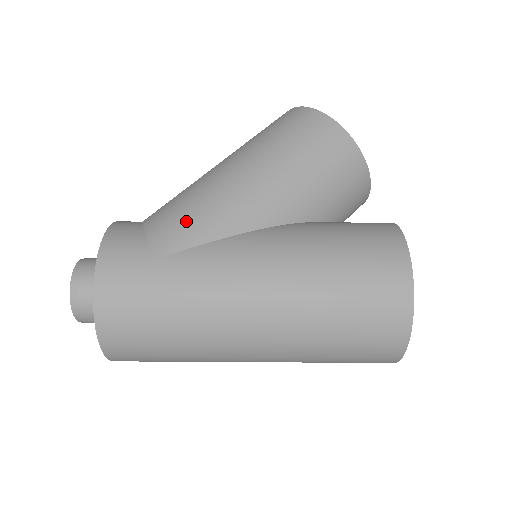
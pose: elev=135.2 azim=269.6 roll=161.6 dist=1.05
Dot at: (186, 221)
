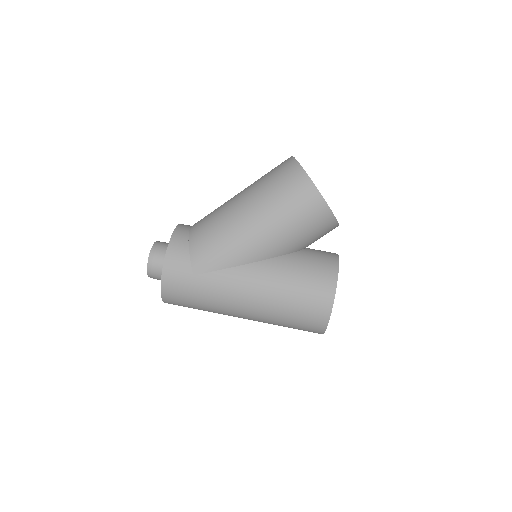
Dot at: (213, 253)
